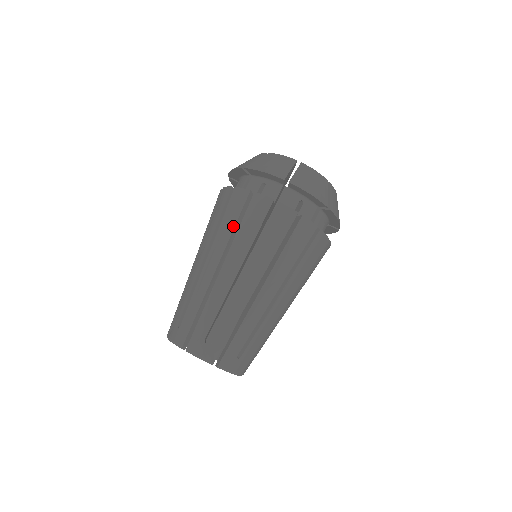
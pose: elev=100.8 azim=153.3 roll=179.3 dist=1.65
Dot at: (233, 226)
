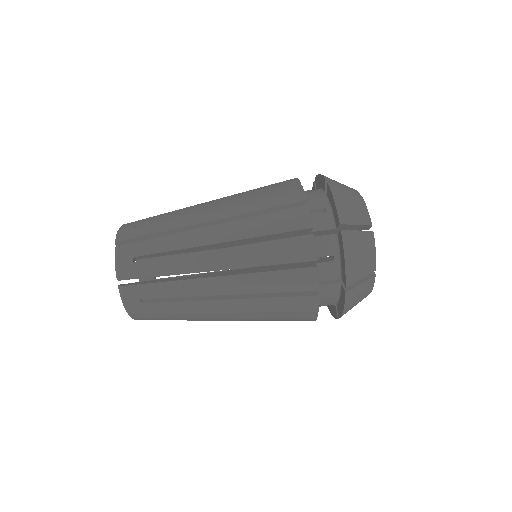
Dot at: (261, 208)
